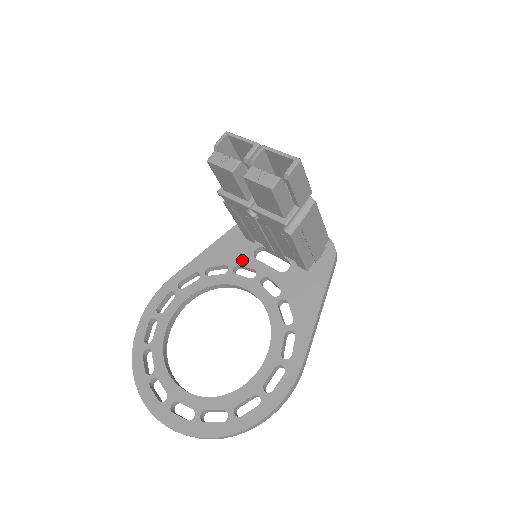
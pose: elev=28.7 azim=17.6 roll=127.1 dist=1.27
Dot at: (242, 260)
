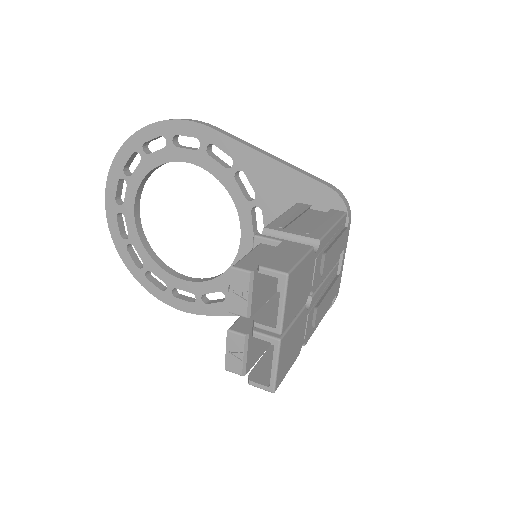
Dot at: (269, 212)
